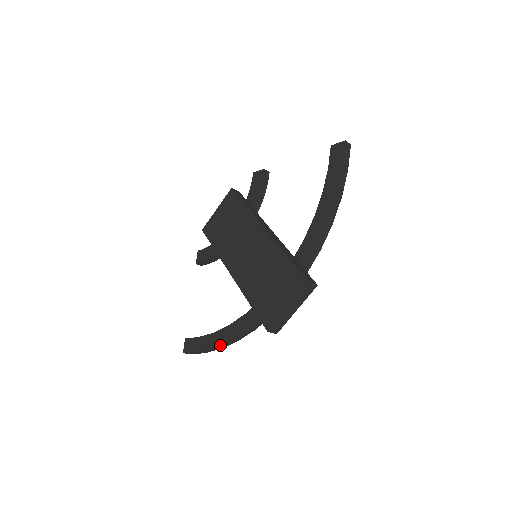
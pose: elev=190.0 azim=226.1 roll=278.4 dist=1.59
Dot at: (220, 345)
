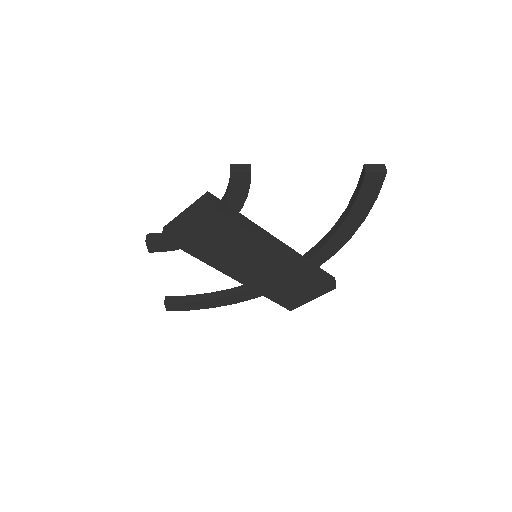
Dot at: (219, 306)
